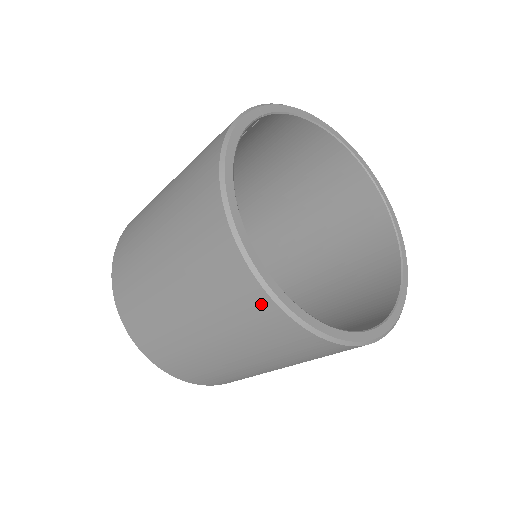
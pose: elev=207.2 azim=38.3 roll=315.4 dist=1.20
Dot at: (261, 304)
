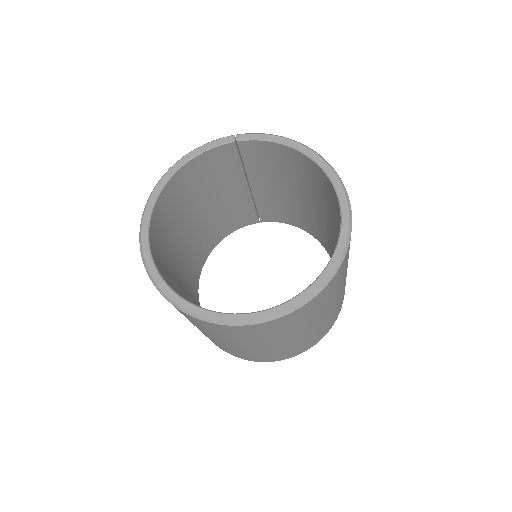
Dot at: occluded
